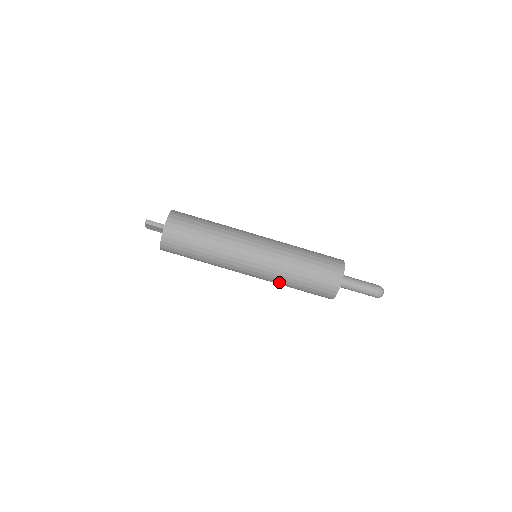
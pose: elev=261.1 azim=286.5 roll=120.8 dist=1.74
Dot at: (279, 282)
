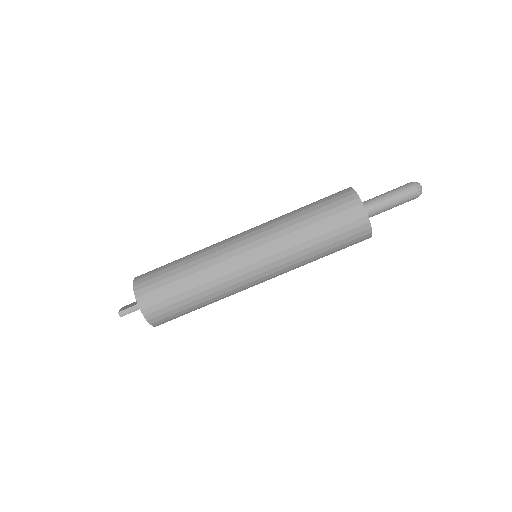
Dot at: occluded
